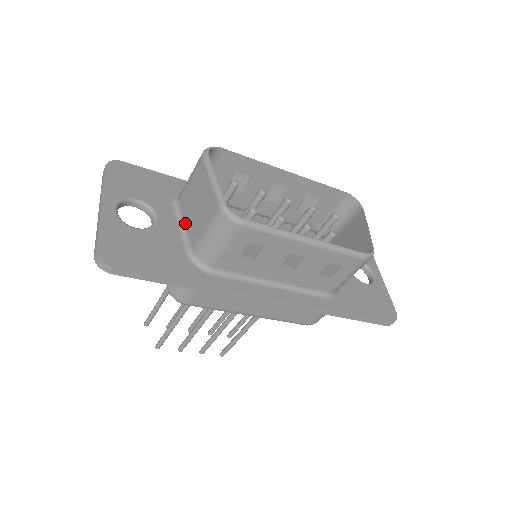
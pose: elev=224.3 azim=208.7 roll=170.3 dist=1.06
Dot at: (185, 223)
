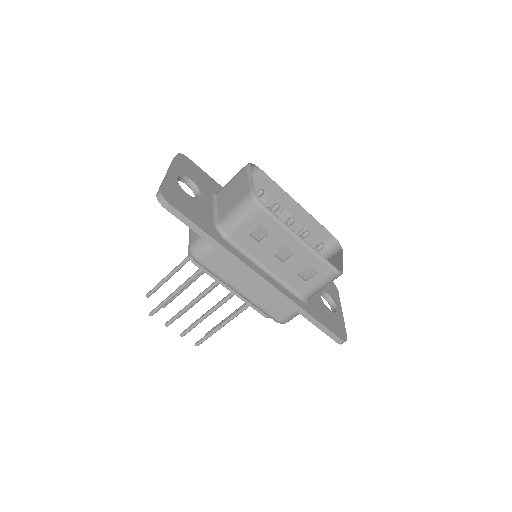
Dot at: (218, 206)
